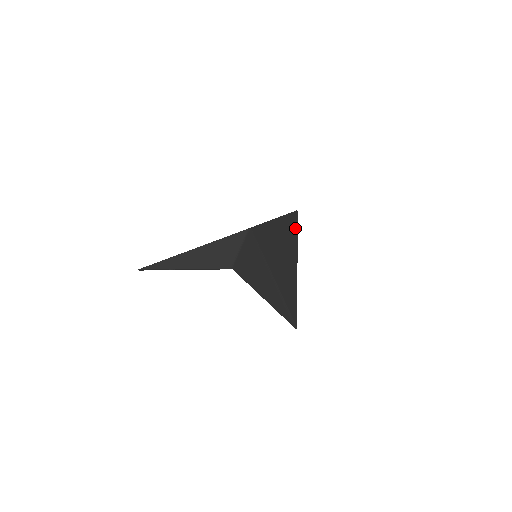
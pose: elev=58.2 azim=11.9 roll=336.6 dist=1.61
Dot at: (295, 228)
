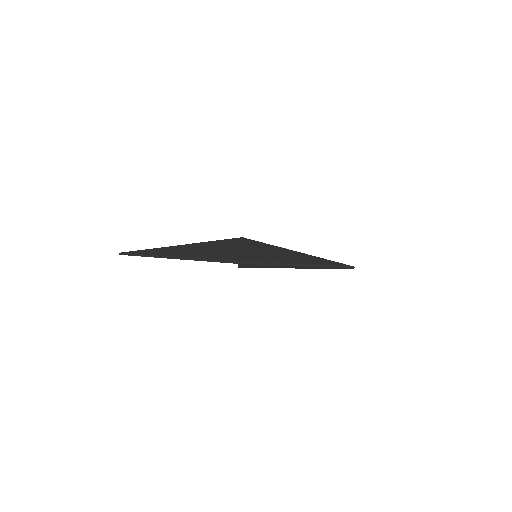
Dot at: occluded
